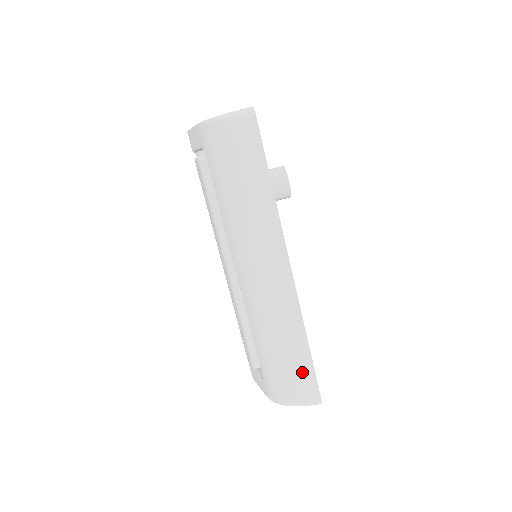
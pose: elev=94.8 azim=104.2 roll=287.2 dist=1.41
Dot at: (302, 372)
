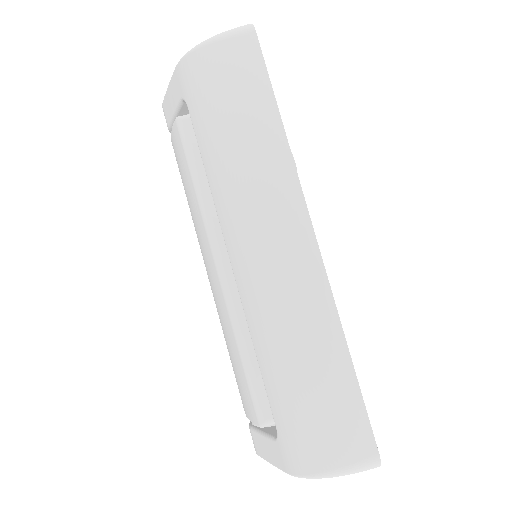
Dot at: (344, 408)
